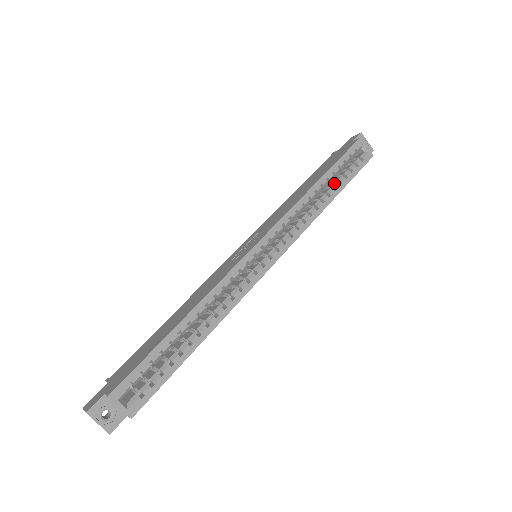
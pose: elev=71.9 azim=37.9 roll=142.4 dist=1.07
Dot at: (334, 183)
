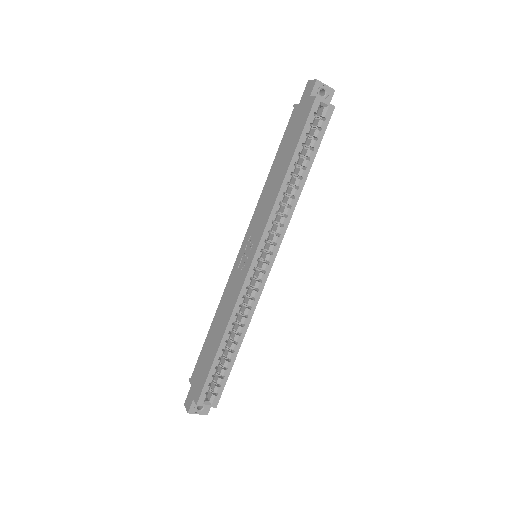
Dot at: (303, 161)
